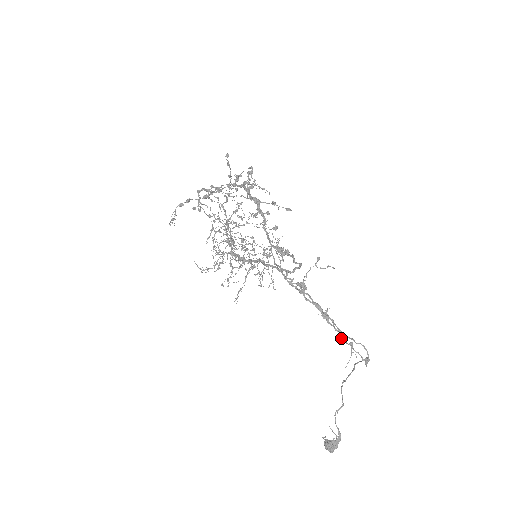
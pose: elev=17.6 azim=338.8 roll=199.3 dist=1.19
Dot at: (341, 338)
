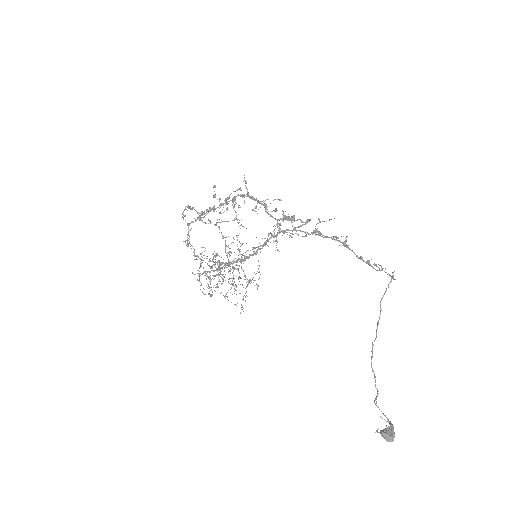
Dot at: (365, 262)
